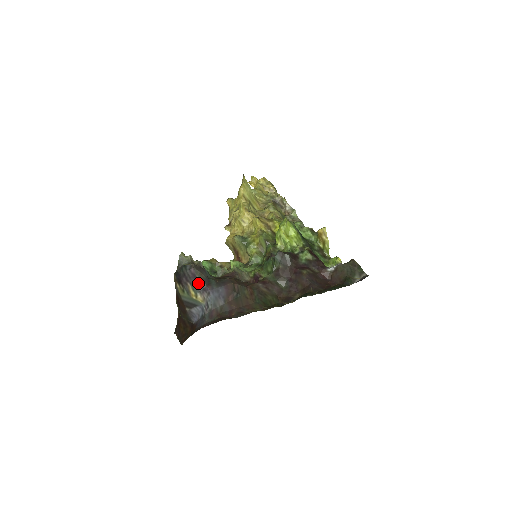
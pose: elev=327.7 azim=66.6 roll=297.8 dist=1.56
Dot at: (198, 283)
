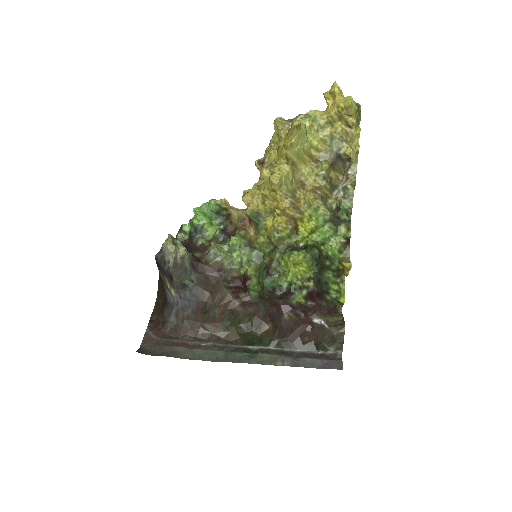
Dot at: (173, 283)
